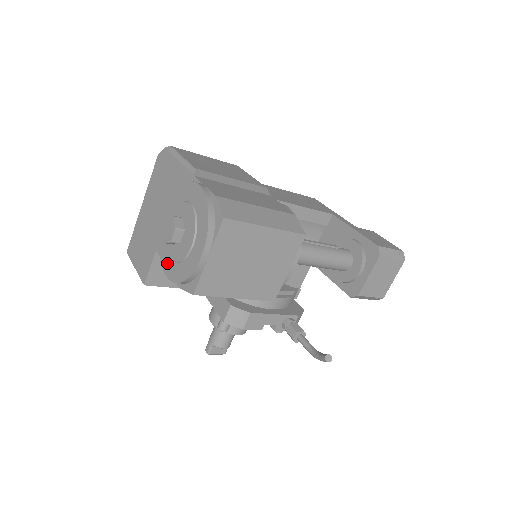
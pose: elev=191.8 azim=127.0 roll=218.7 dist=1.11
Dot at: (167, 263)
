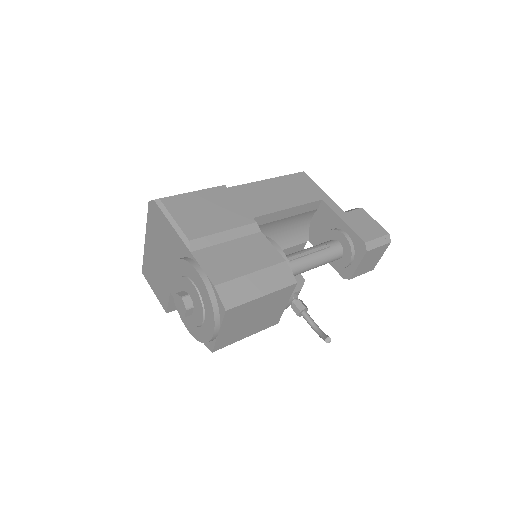
Dot at: (184, 317)
